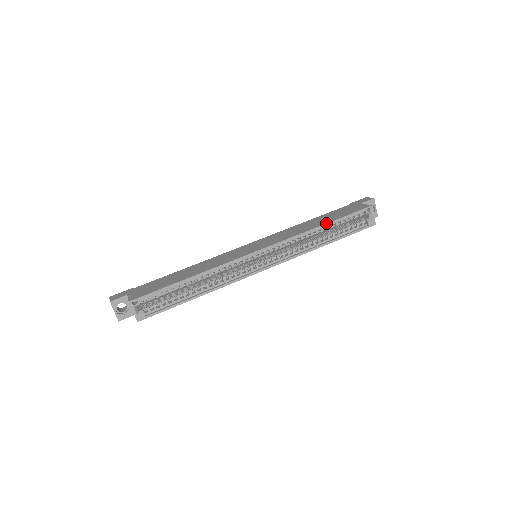
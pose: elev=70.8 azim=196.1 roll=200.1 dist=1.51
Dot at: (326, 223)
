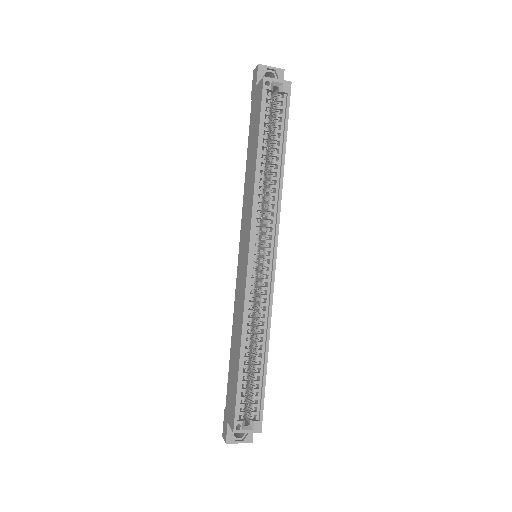
Dot at: (256, 152)
